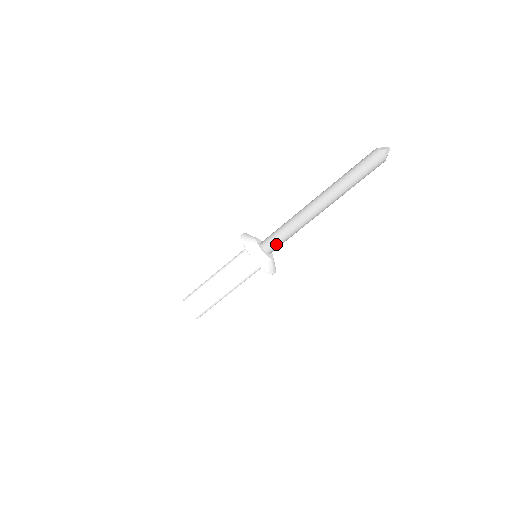
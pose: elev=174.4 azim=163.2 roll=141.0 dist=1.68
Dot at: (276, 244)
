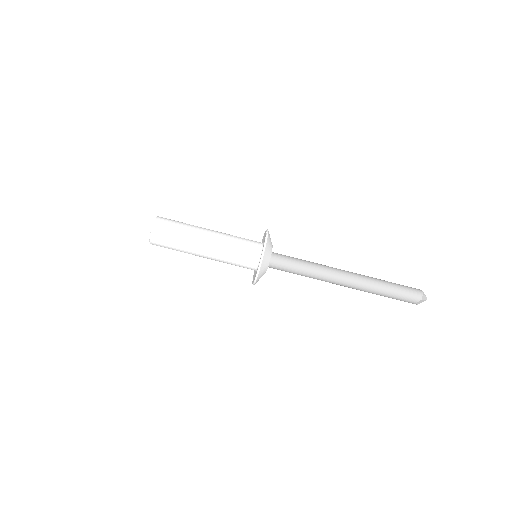
Dot at: (284, 262)
